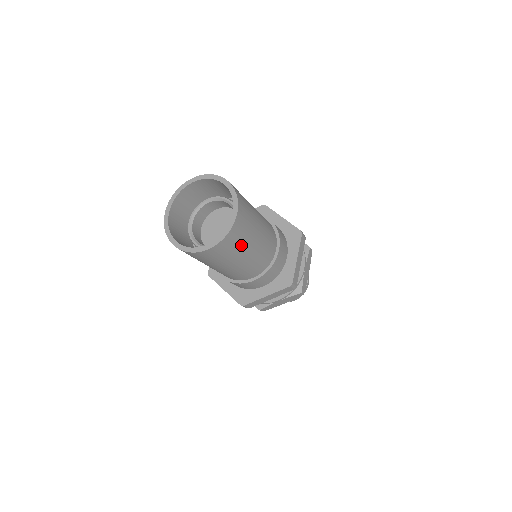
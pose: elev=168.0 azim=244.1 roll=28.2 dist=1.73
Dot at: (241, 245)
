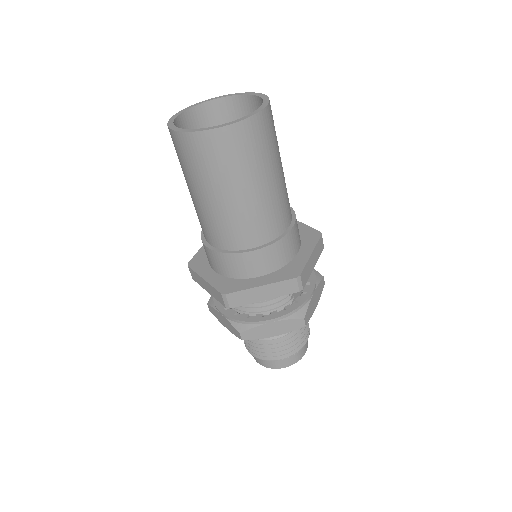
Dot at: (257, 159)
